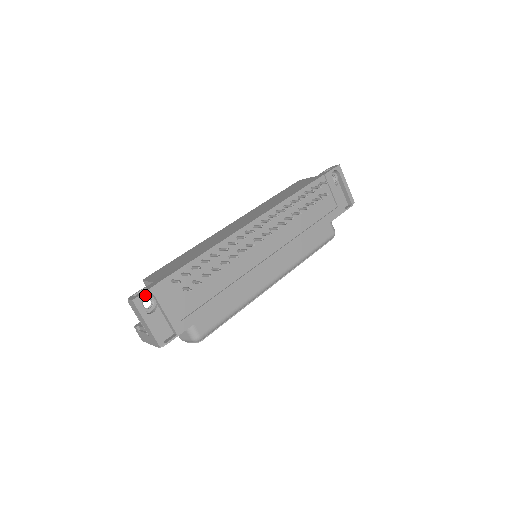
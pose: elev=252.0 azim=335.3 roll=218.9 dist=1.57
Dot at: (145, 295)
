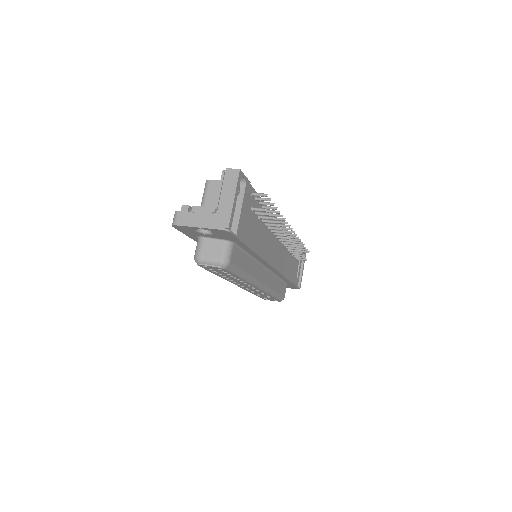
Dot at: occluded
